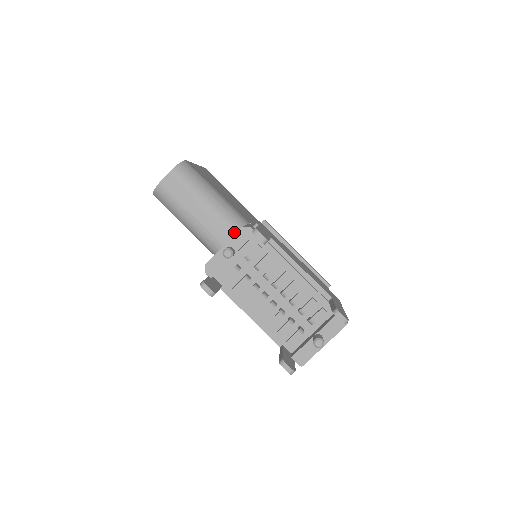
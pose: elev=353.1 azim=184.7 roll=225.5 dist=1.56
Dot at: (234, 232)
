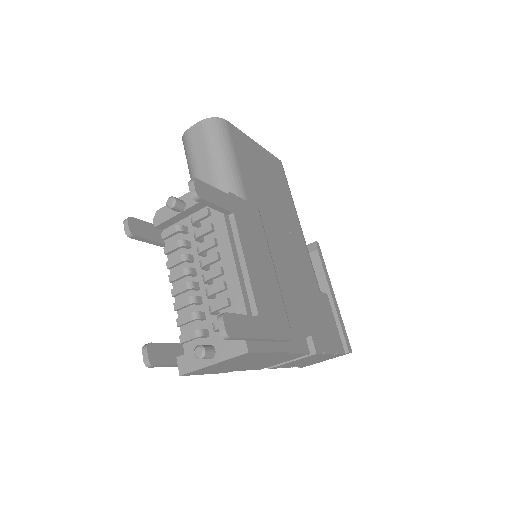
Dot at: occluded
